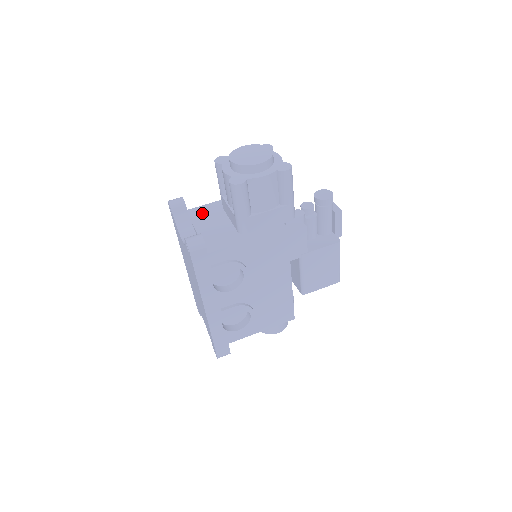
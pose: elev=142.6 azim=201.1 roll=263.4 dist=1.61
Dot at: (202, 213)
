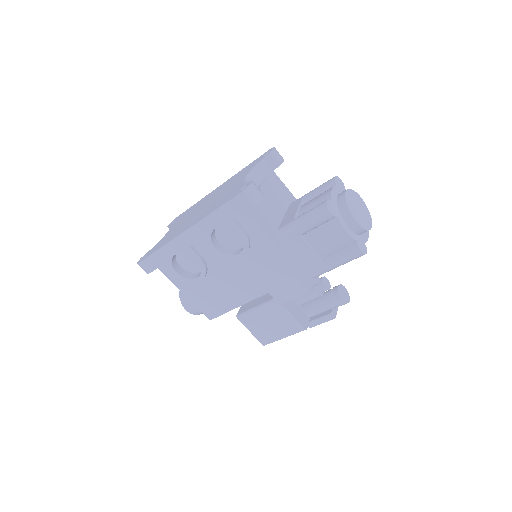
Dot at: (277, 186)
